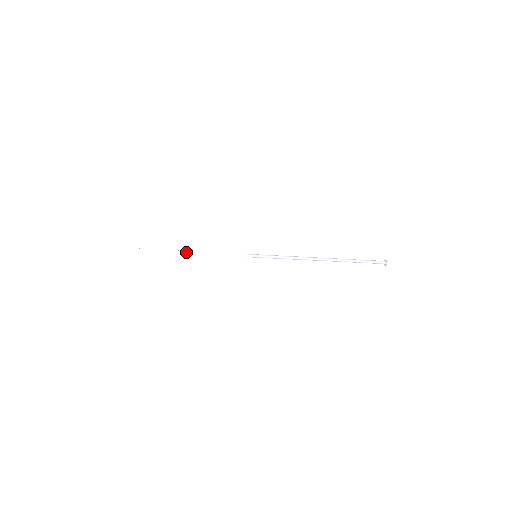
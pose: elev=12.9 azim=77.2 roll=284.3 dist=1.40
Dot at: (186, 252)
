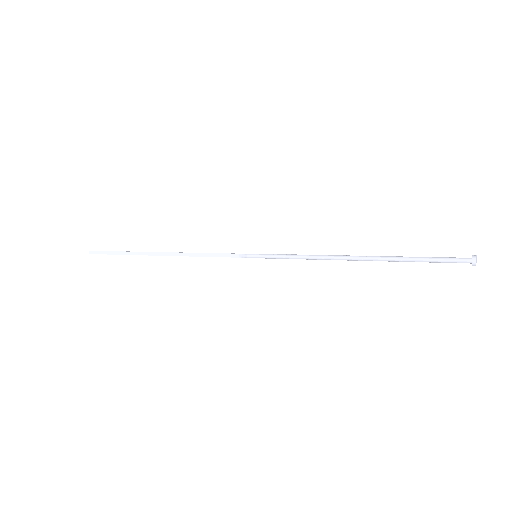
Dot at: (180, 254)
